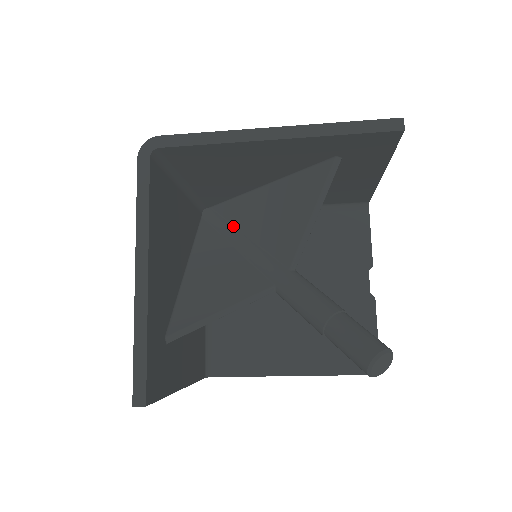
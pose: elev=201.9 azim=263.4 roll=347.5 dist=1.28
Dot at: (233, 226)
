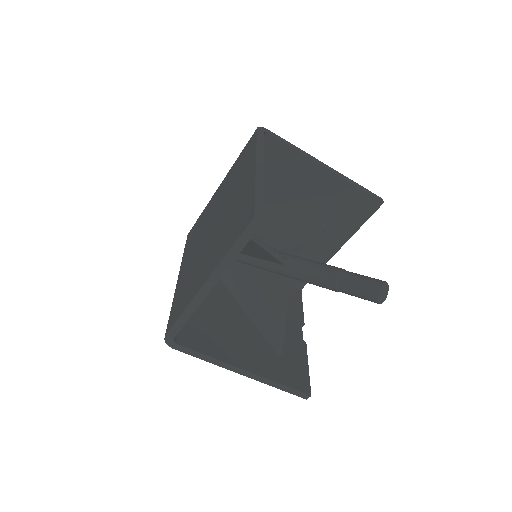
Dot at: occluded
